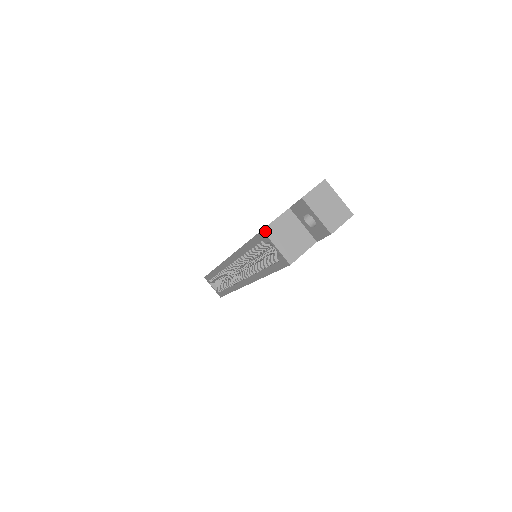
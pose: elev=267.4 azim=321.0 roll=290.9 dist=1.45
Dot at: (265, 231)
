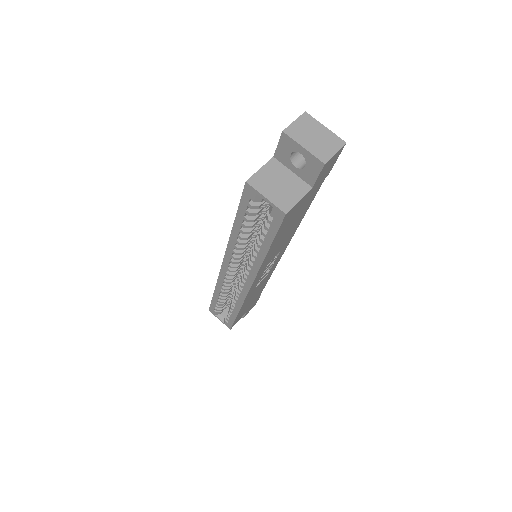
Dot at: (249, 182)
